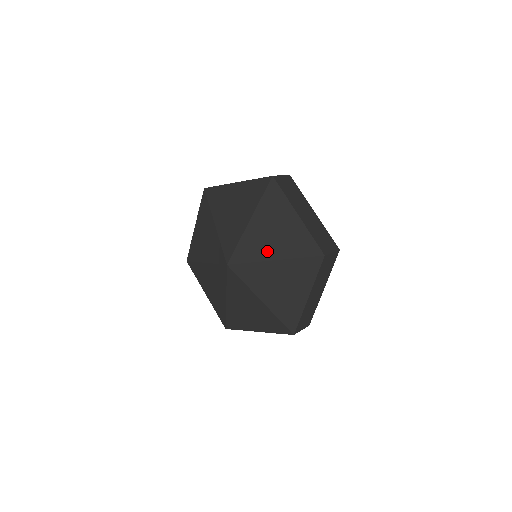
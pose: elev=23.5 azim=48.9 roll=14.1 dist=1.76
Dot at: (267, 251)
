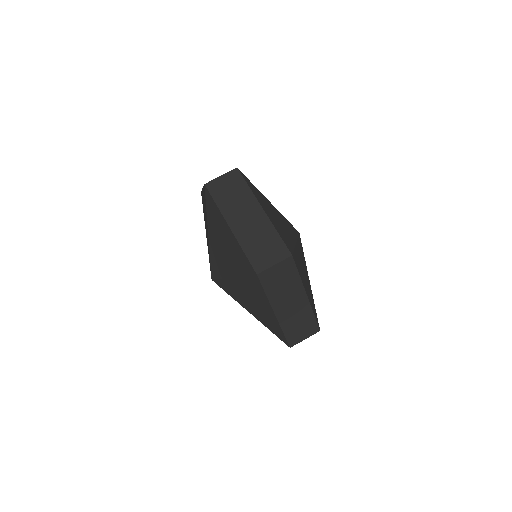
Dot at: (225, 267)
